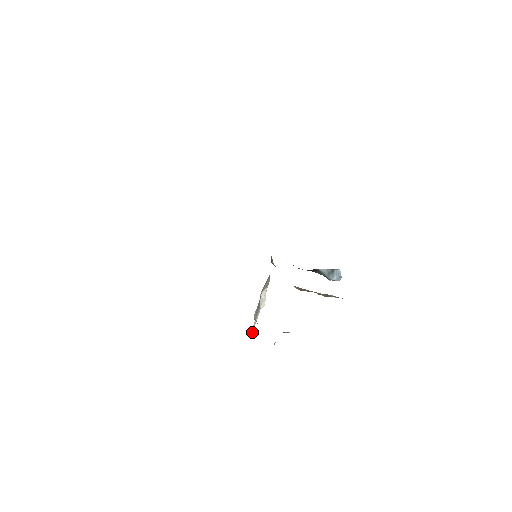
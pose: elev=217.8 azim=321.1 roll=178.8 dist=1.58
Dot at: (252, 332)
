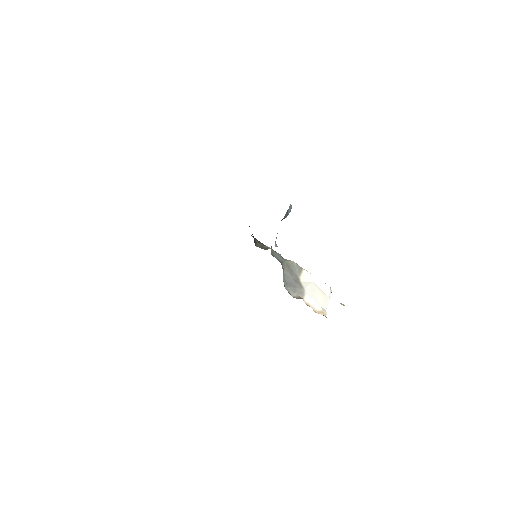
Dot at: (319, 311)
